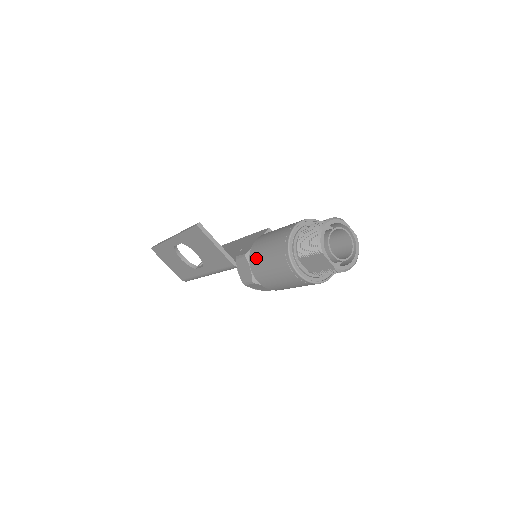
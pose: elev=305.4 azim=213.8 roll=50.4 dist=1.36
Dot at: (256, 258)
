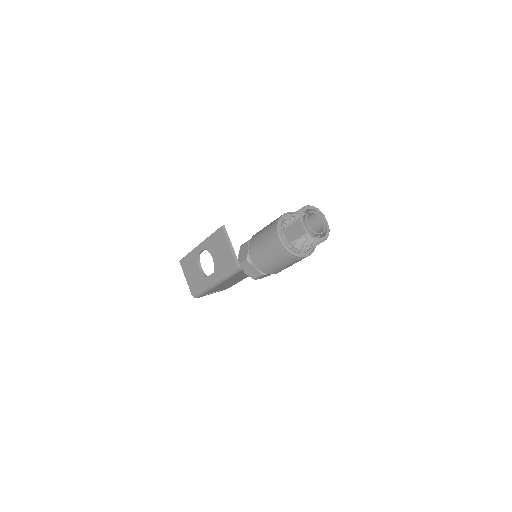
Dot at: (255, 237)
